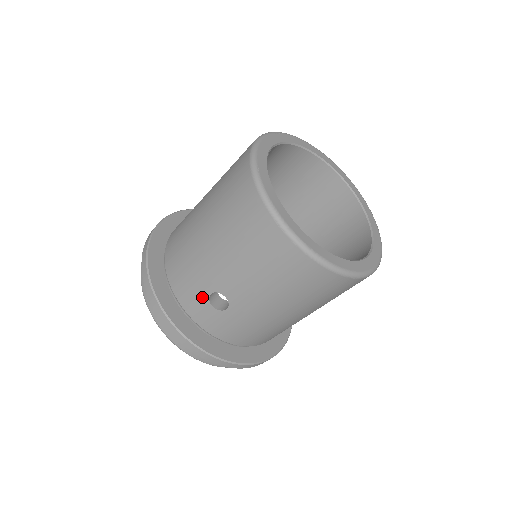
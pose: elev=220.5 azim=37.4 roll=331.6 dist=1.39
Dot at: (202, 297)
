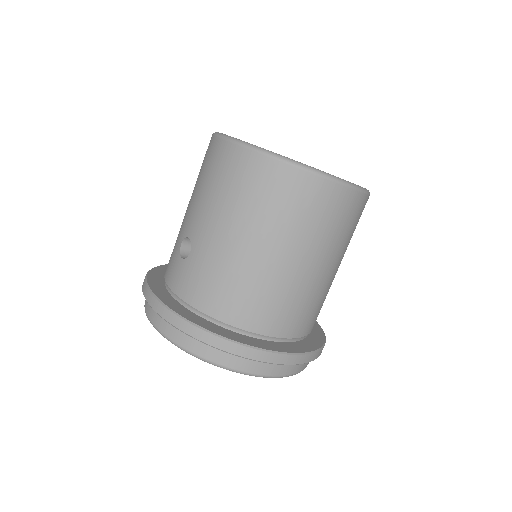
Dot at: (176, 255)
